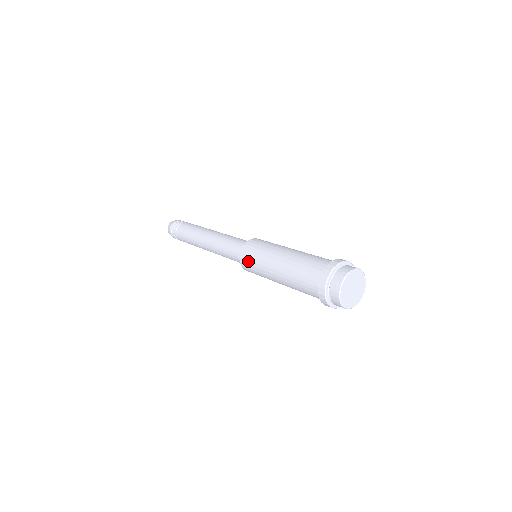
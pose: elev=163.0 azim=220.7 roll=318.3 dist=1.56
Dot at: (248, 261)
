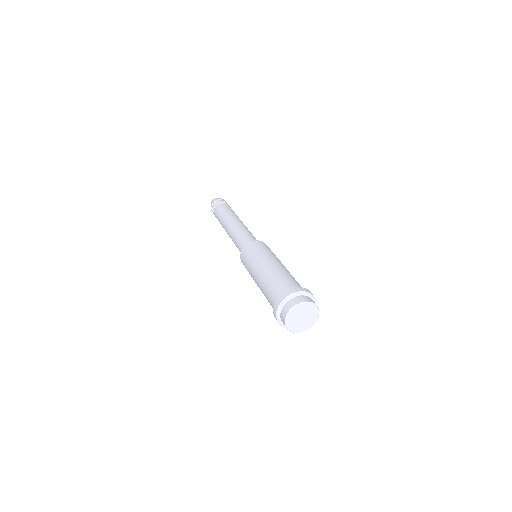
Dot at: occluded
